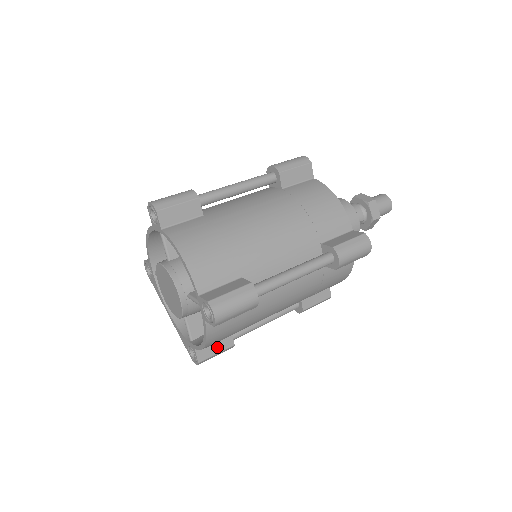
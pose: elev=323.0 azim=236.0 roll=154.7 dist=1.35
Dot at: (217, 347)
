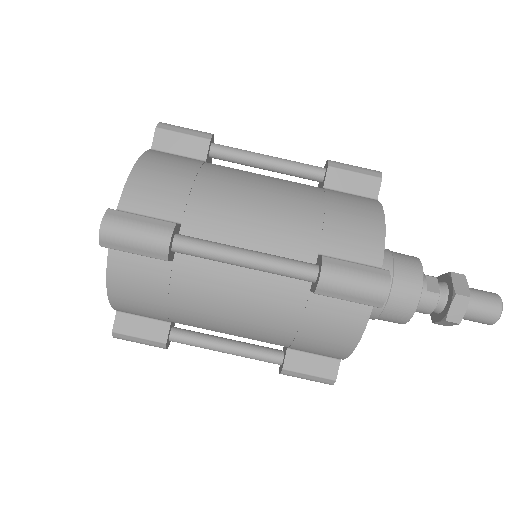
Dot at: occluded
